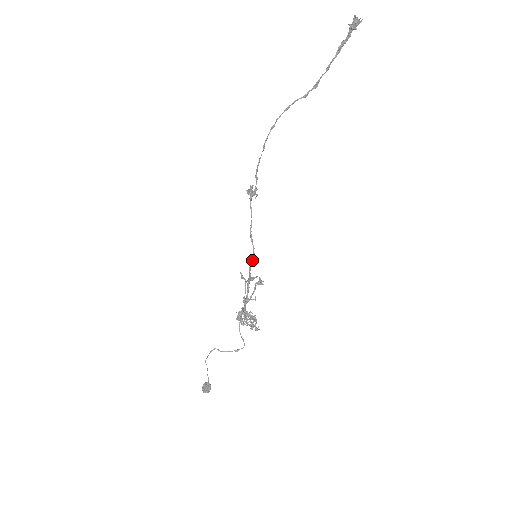
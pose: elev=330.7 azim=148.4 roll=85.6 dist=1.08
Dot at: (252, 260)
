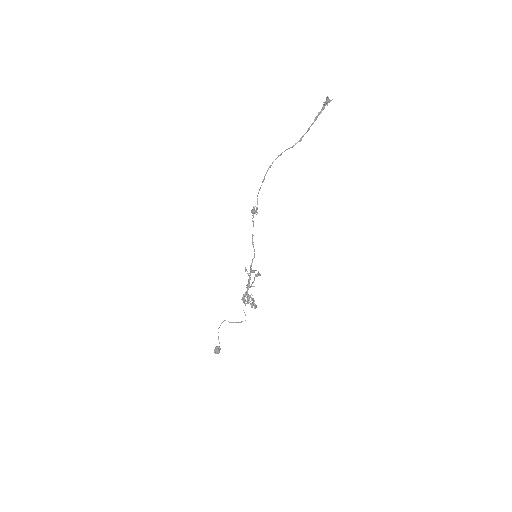
Dot at: occluded
